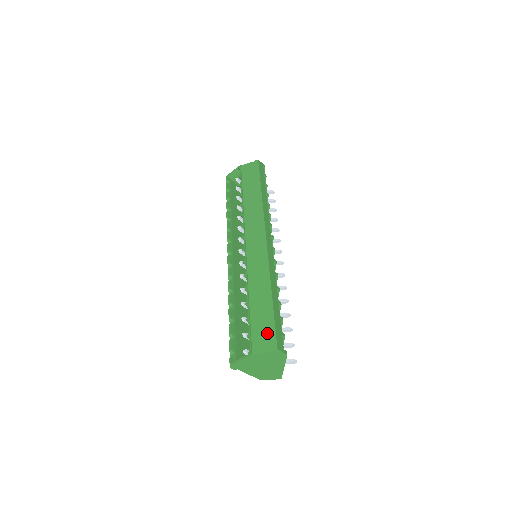
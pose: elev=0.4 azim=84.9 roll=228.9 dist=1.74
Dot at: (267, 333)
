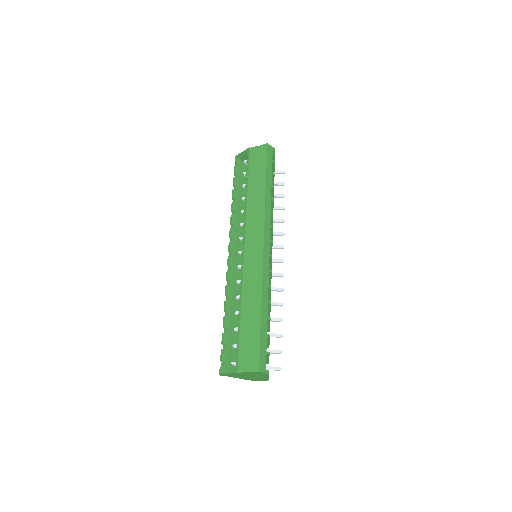
Dot at: (252, 353)
